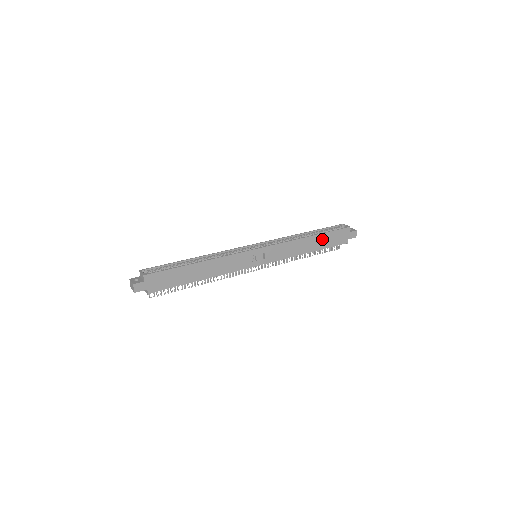
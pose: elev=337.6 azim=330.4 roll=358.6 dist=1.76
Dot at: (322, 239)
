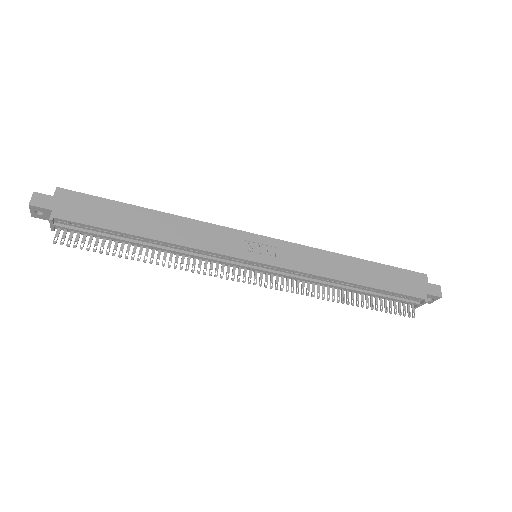
Dot at: (376, 272)
